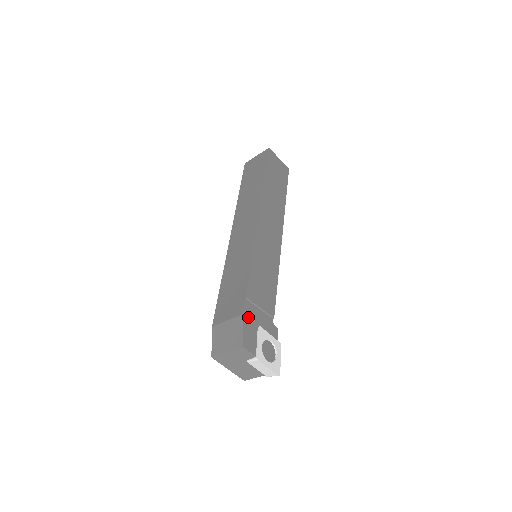
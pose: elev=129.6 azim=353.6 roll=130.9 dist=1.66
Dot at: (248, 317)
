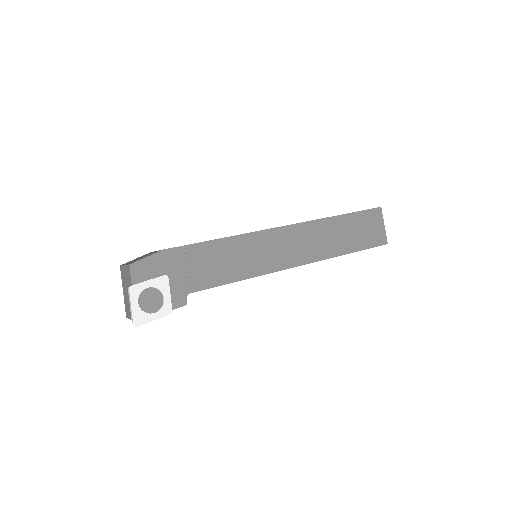
Dot at: (166, 257)
